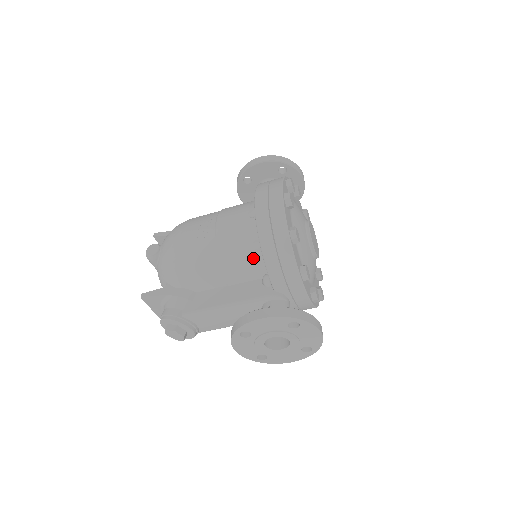
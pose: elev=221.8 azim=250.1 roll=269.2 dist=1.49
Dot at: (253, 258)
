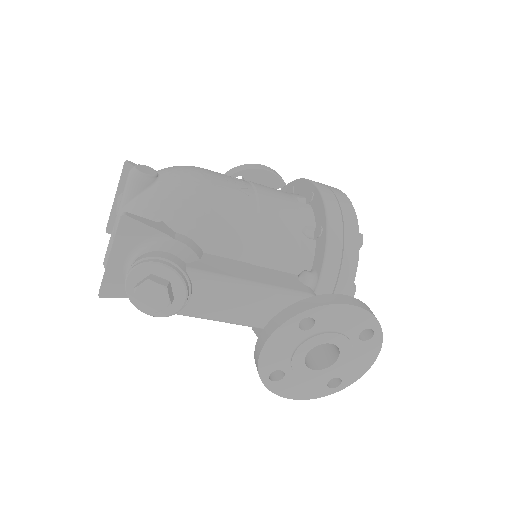
Dot at: (299, 244)
